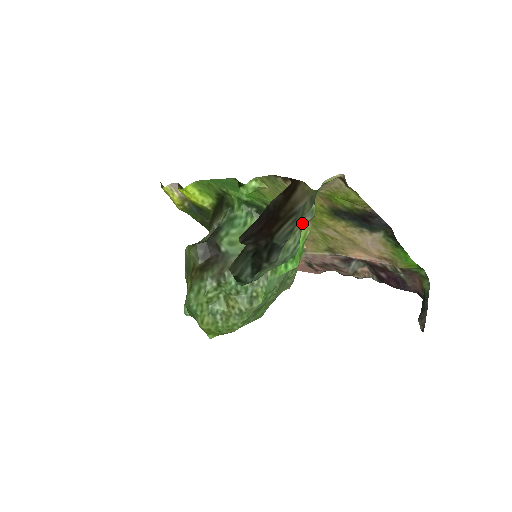
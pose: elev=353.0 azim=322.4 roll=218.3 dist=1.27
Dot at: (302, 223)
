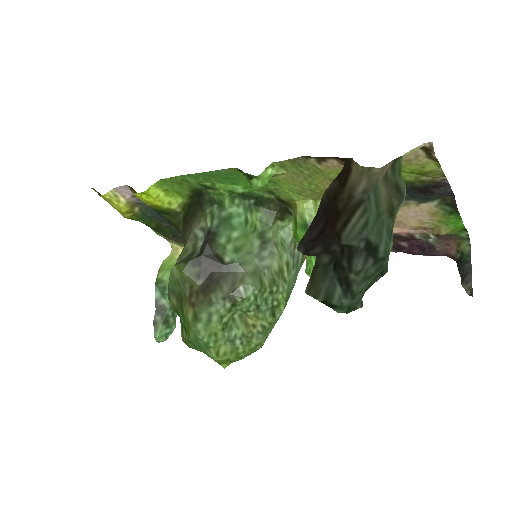
Dot at: (395, 214)
